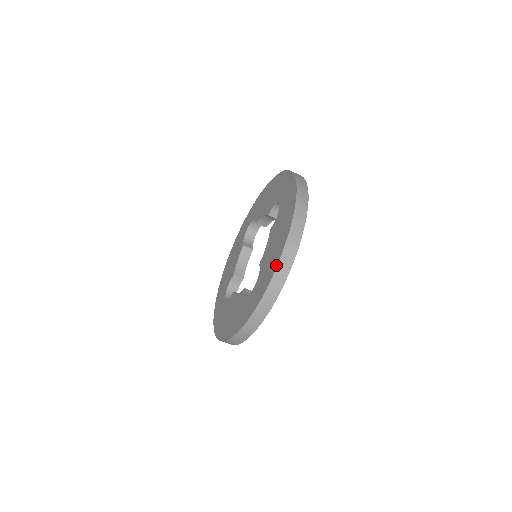
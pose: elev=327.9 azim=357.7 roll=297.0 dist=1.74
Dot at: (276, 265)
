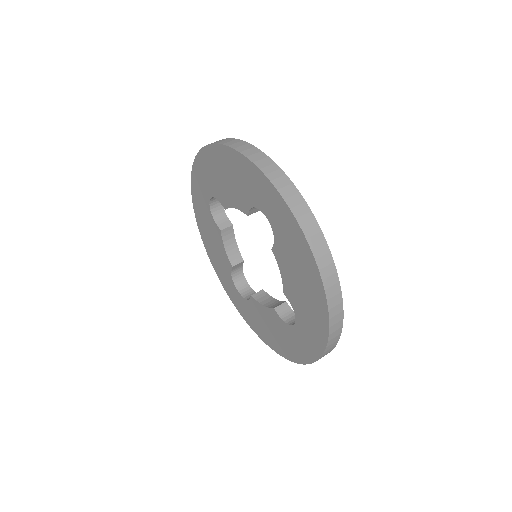
Dot at: (327, 325)
